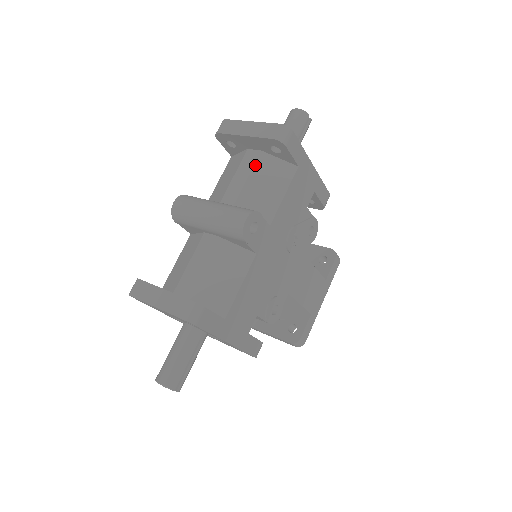
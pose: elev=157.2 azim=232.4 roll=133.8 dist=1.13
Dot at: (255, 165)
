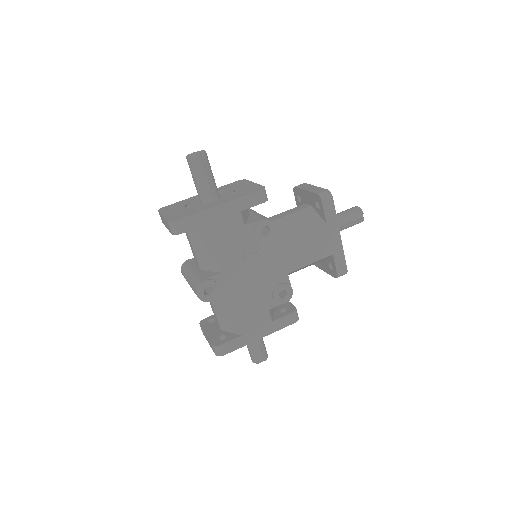
Dot at: (189, 236)
